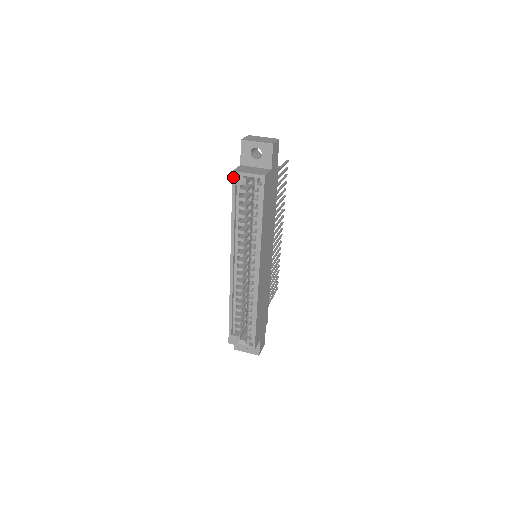
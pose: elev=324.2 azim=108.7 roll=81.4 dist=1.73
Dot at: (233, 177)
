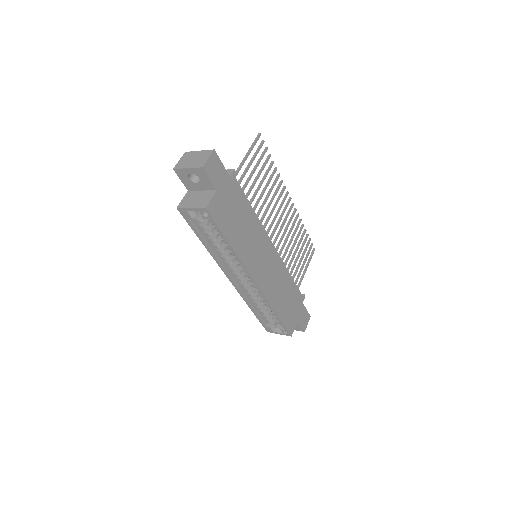
Dot at: (181, 213)
